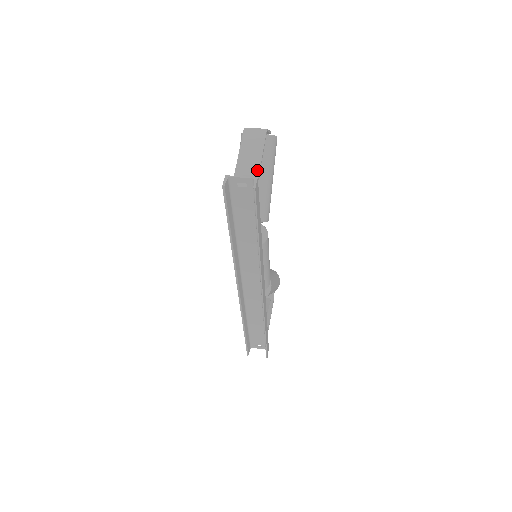
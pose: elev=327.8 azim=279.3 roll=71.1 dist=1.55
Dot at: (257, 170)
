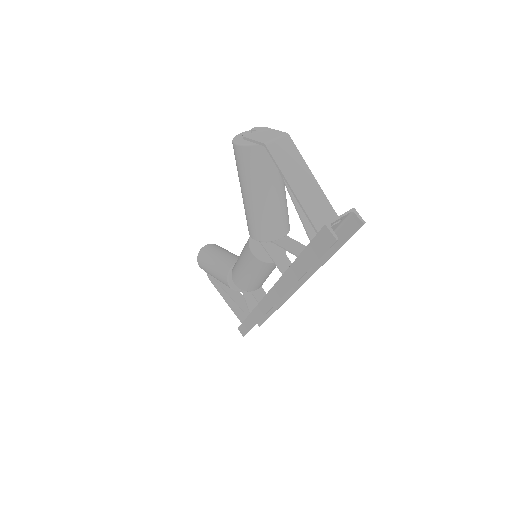
Dot at: (321, 193)
